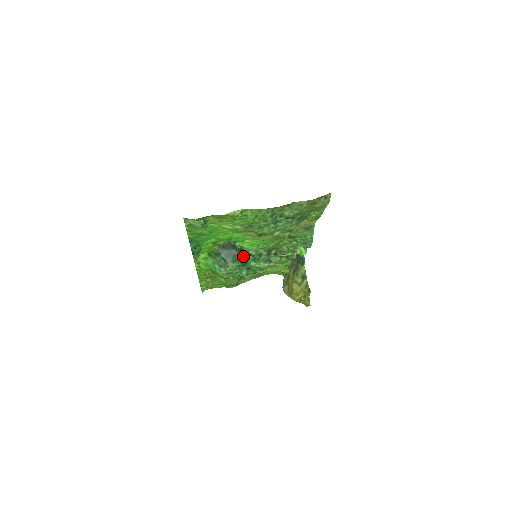
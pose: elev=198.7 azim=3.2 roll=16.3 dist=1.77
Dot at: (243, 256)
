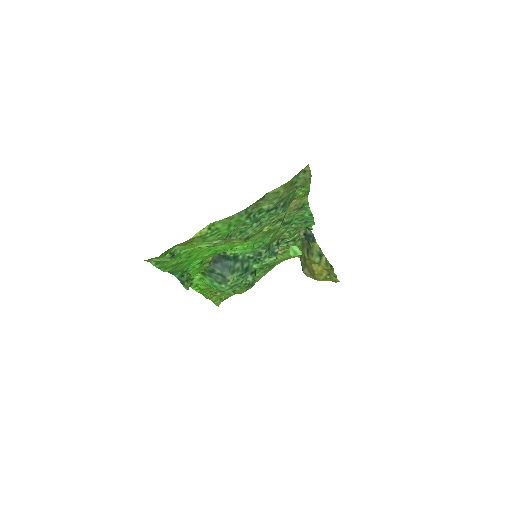
Dot at: (241, 263)
